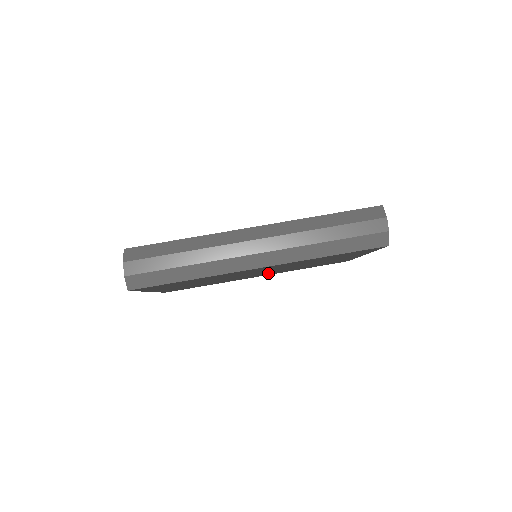
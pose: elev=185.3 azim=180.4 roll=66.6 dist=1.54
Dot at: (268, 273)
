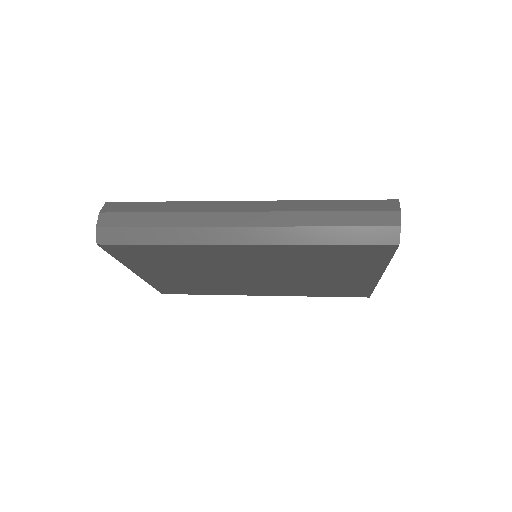
Dot at: (271, 287)
